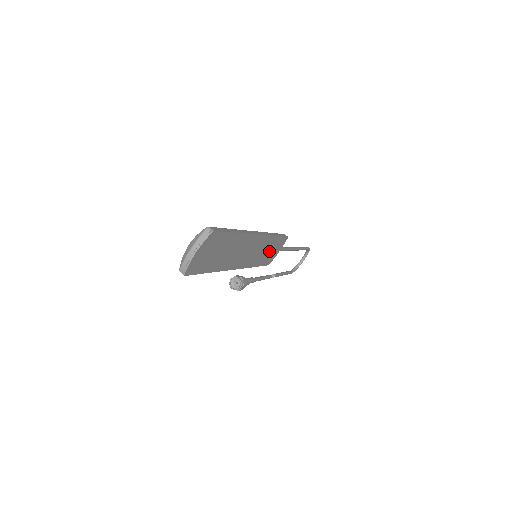
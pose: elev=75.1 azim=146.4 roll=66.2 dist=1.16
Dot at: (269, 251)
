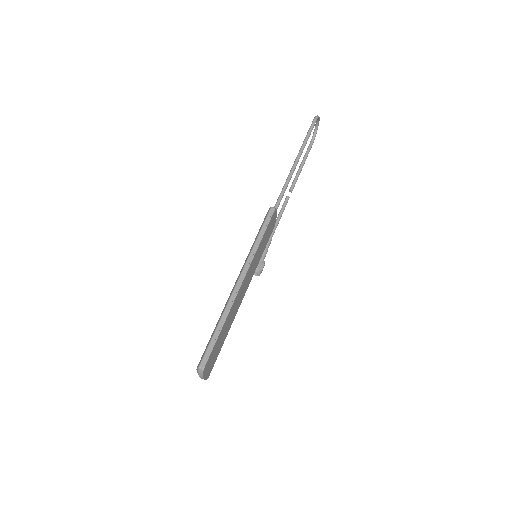
Dot at: (265, 240)
